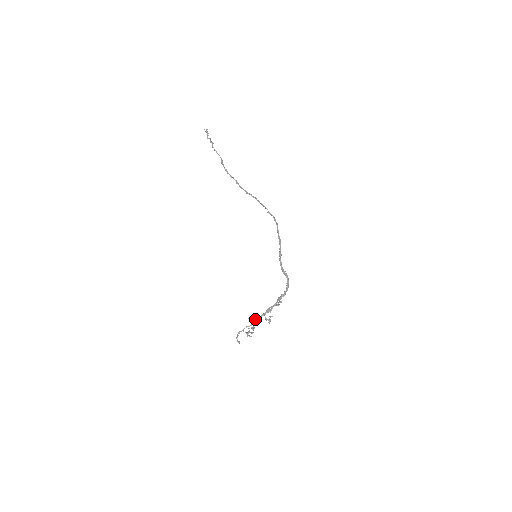
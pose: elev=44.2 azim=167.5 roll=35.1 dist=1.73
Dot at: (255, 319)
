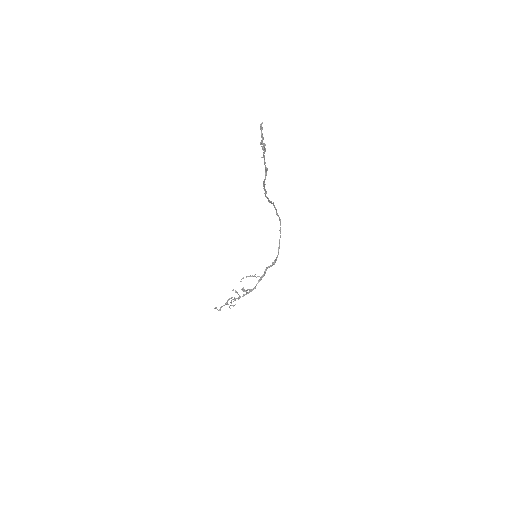
Dot at: occluded
